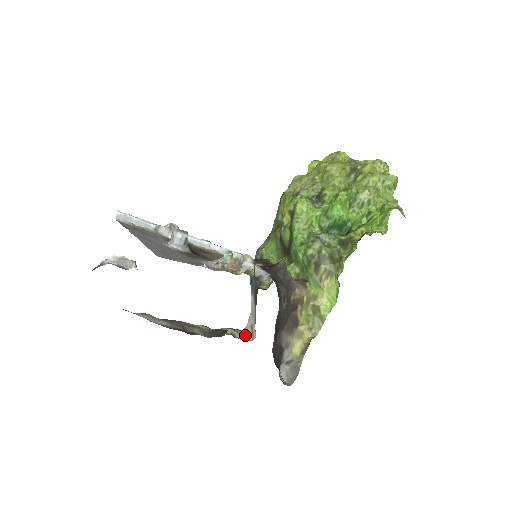
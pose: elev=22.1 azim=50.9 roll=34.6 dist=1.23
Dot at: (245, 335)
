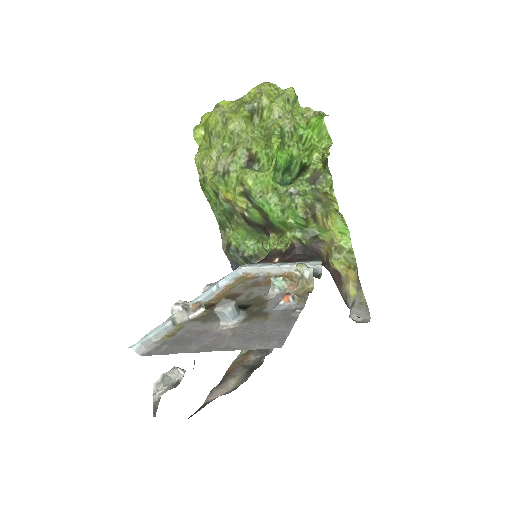
Dot at: occluded
